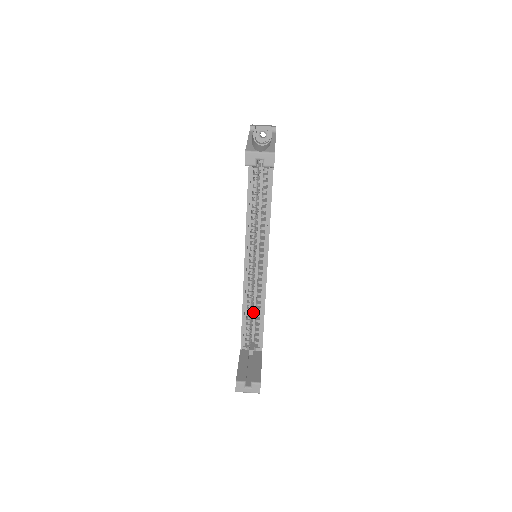
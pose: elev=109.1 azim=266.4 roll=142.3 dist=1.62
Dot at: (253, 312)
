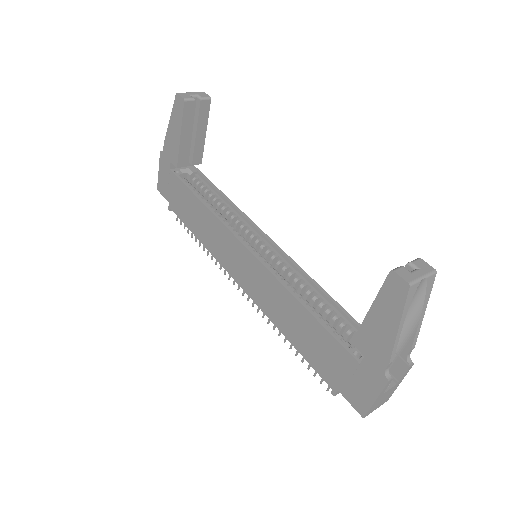
Dot at: occluded
